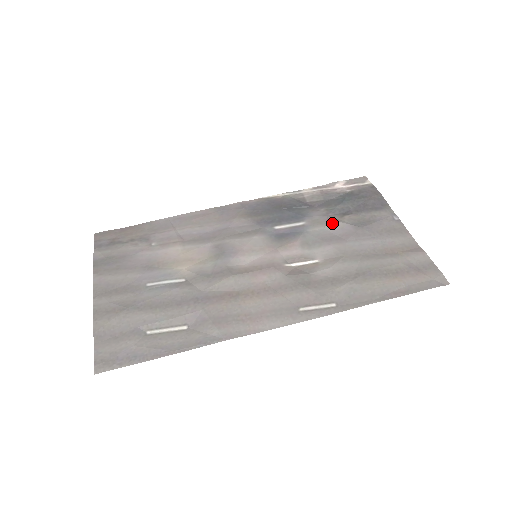
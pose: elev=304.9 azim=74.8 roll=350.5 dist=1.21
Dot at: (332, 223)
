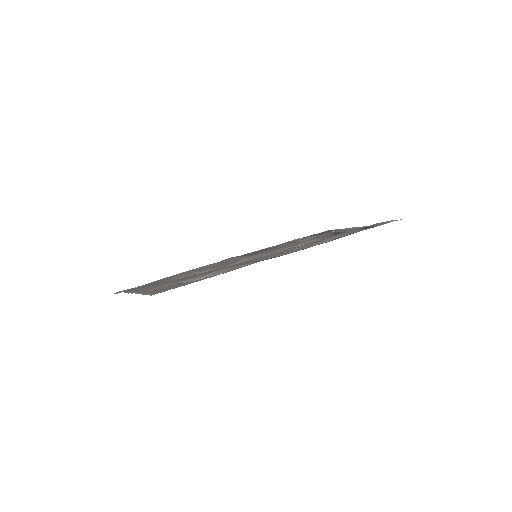
Dot at: (304, 239)
